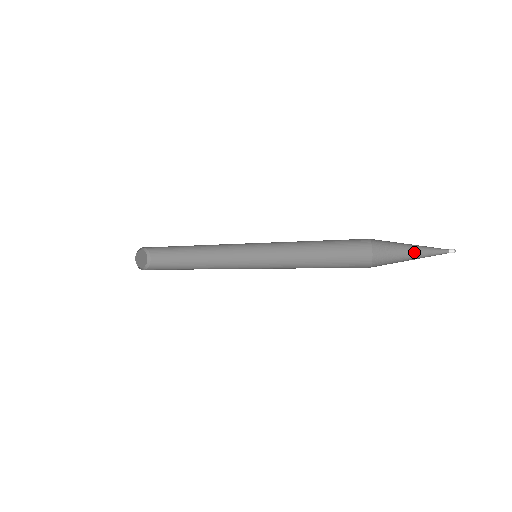
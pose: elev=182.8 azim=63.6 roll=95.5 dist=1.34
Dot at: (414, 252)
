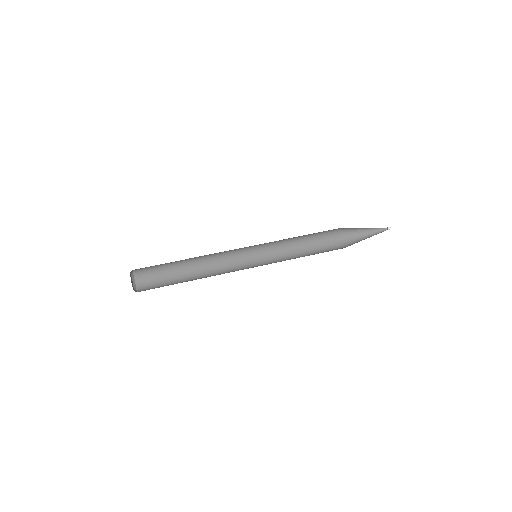
Dot at: (368, 228)
